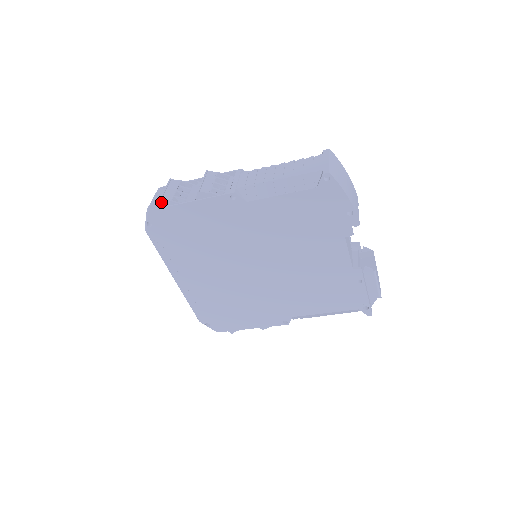
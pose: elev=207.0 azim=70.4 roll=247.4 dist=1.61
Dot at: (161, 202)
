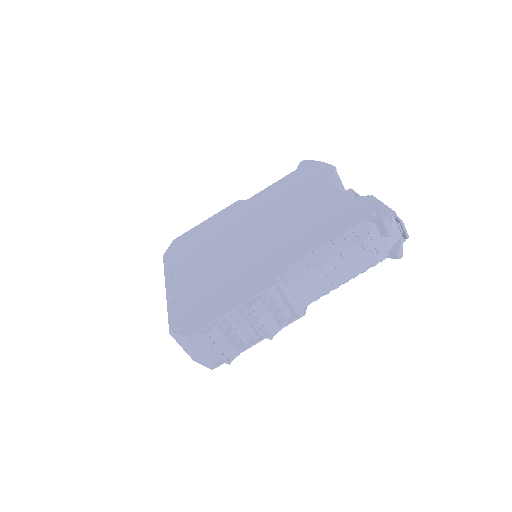
Dot at: occluded
